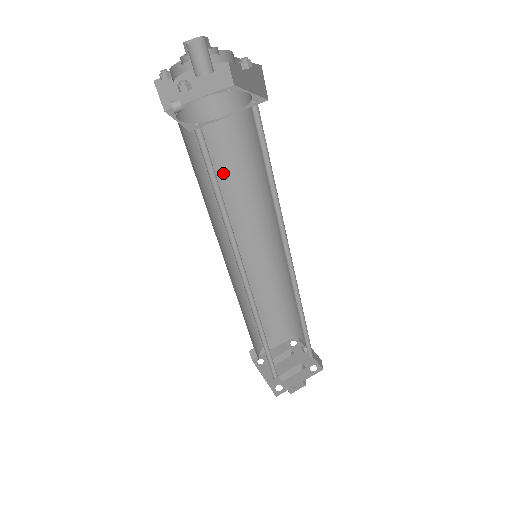
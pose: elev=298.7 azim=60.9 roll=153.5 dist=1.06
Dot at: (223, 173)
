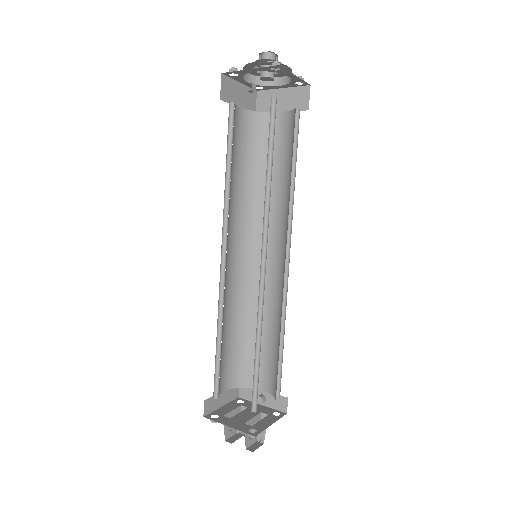
Dot at: (236, 177)
